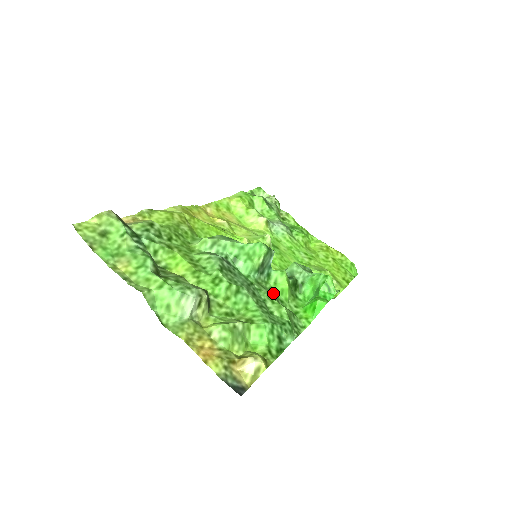
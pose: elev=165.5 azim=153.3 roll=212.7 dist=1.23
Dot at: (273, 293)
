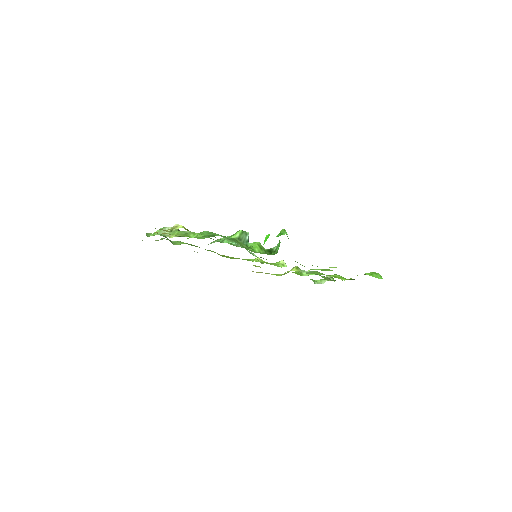
Dot at: occluded
